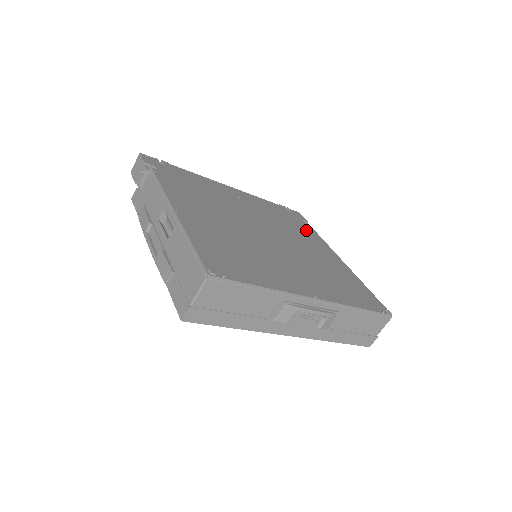
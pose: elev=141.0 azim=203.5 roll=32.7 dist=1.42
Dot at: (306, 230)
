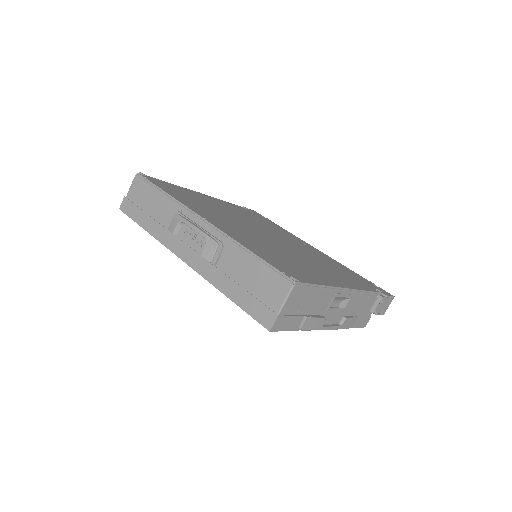
Dot at: (354, 280)
